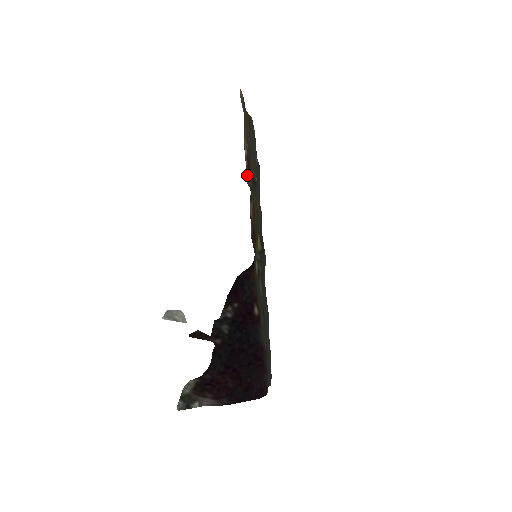
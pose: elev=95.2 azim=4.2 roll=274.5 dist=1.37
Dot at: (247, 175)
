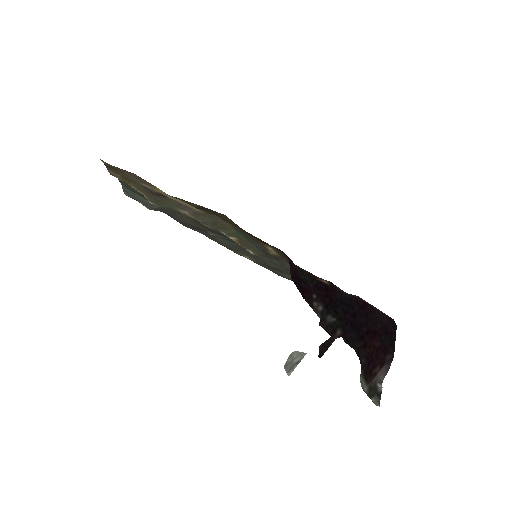
Dot at: occluded
